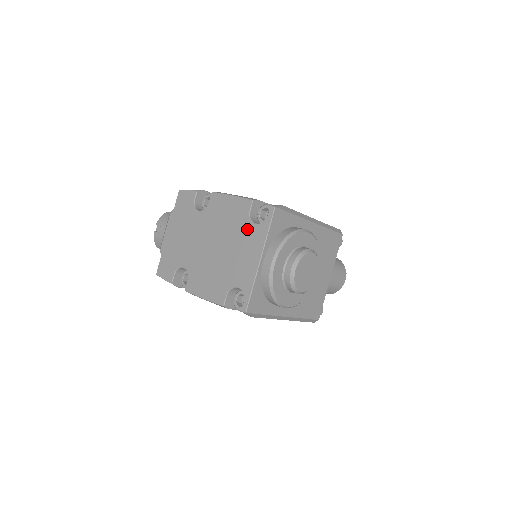
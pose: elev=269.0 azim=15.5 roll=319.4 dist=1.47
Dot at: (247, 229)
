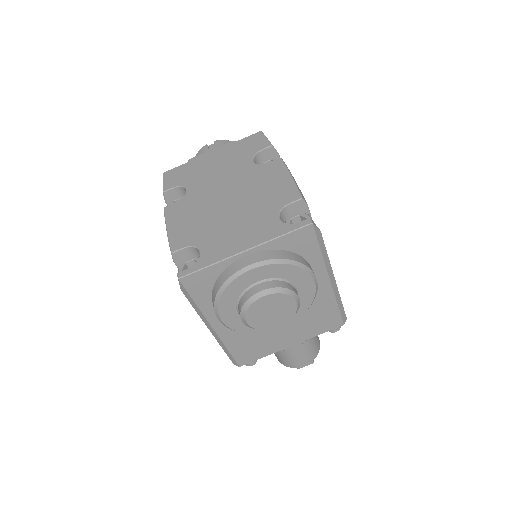
Dot at: (268, 215)
